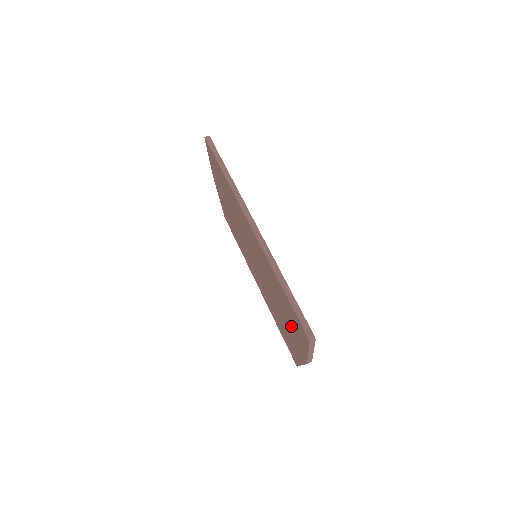
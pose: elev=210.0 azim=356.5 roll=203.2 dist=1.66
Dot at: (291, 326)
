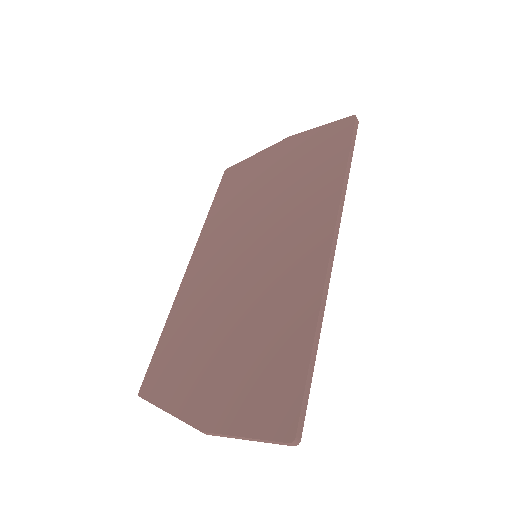
Dot at: (239, 376)
